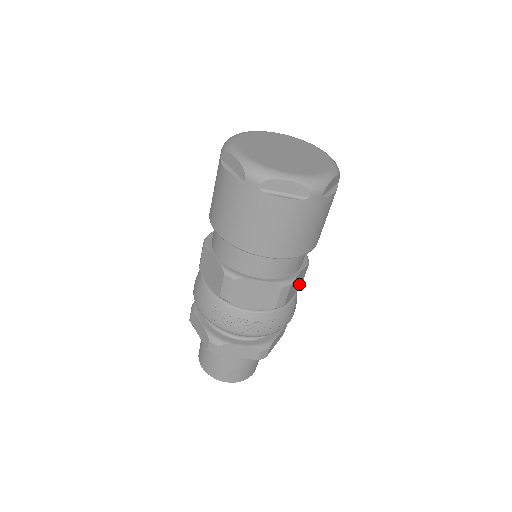
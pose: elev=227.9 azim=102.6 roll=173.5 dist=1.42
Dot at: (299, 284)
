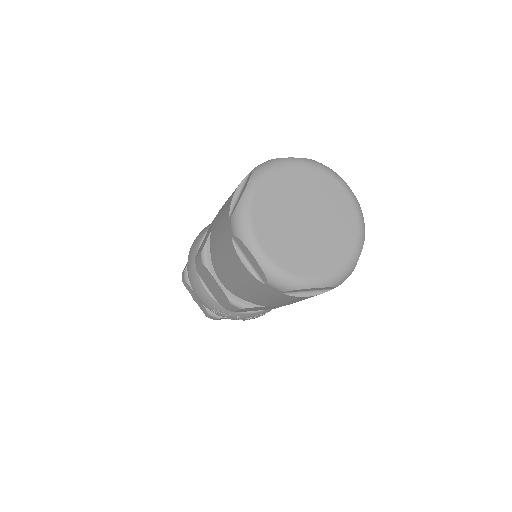
Dot at: occluded
